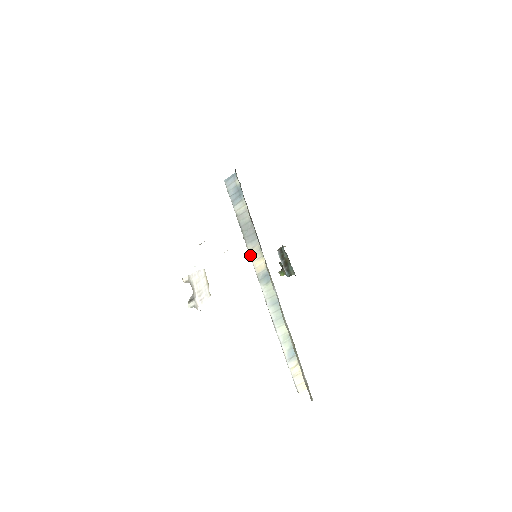
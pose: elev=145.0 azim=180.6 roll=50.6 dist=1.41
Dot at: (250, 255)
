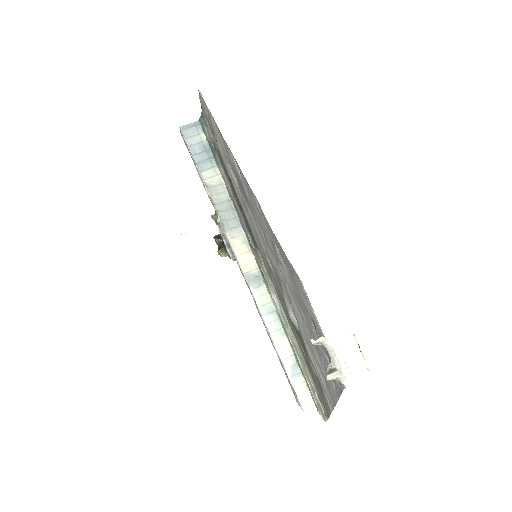
Dot at: (232, 246)
